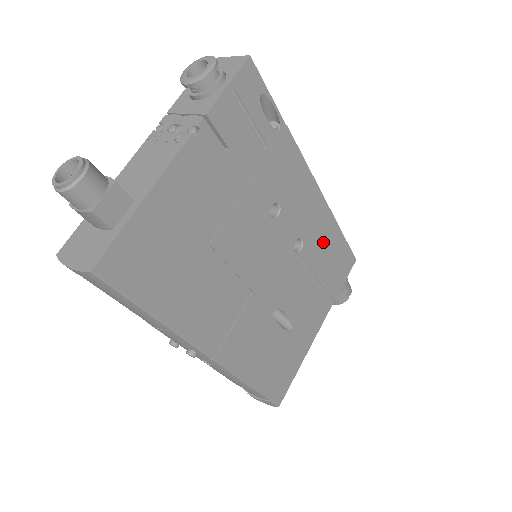
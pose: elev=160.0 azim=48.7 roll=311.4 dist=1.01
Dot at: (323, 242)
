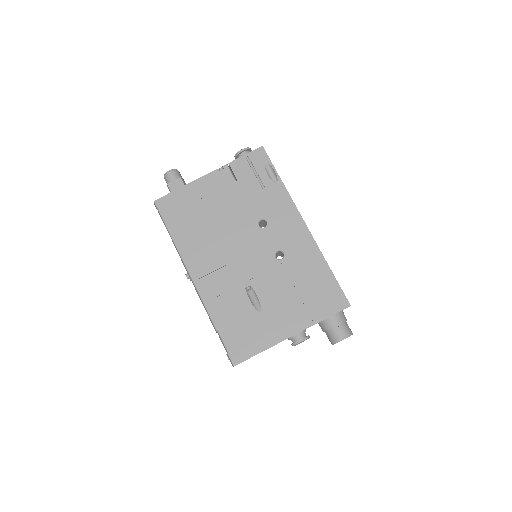
Dot at: (307, 267)
